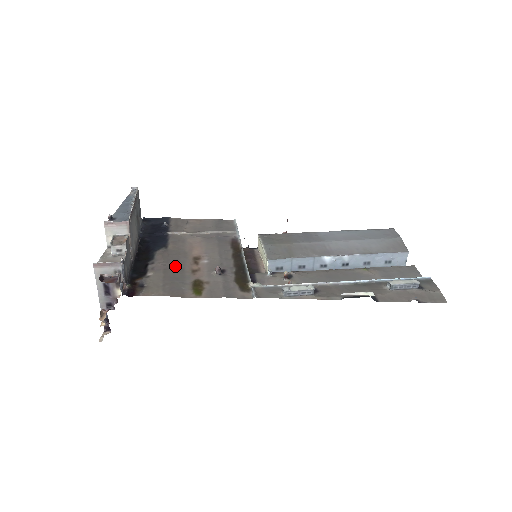
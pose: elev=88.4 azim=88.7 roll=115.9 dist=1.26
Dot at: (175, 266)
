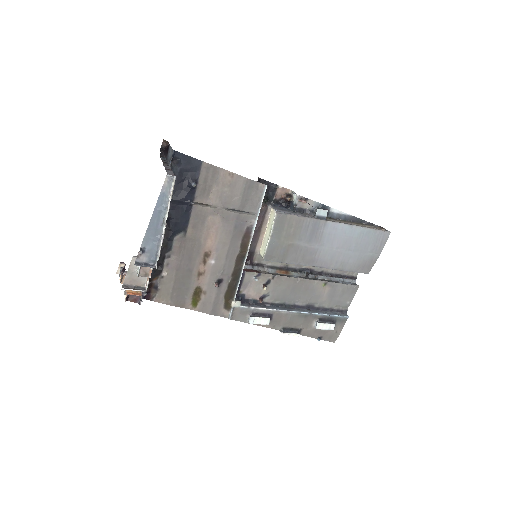
Dot at: (186, 266)
